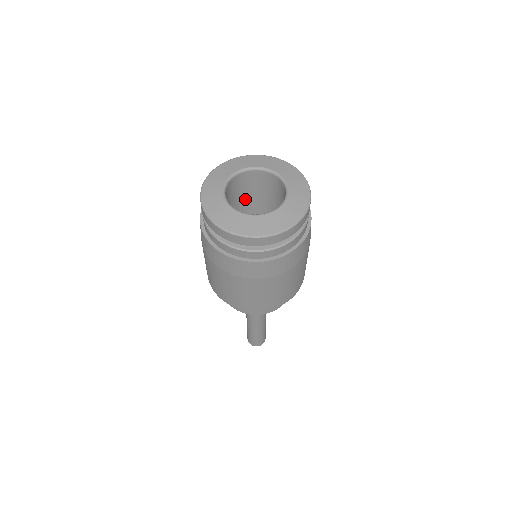
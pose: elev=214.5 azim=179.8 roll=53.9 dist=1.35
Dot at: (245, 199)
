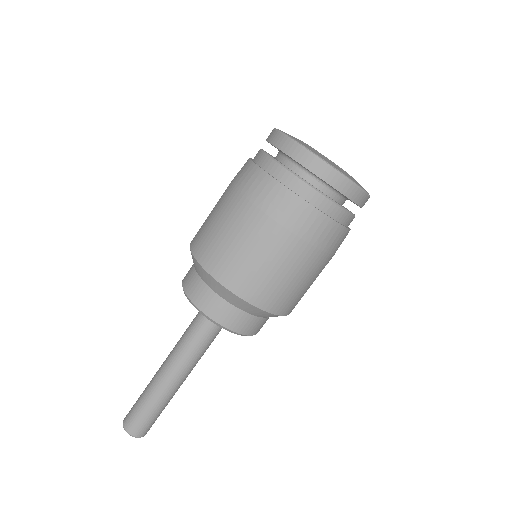
Dot at: occluded
